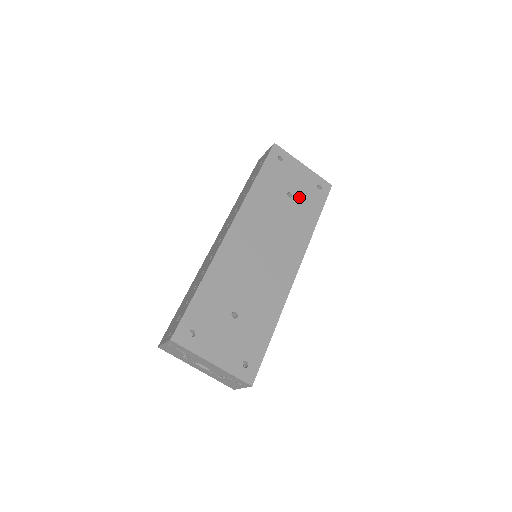
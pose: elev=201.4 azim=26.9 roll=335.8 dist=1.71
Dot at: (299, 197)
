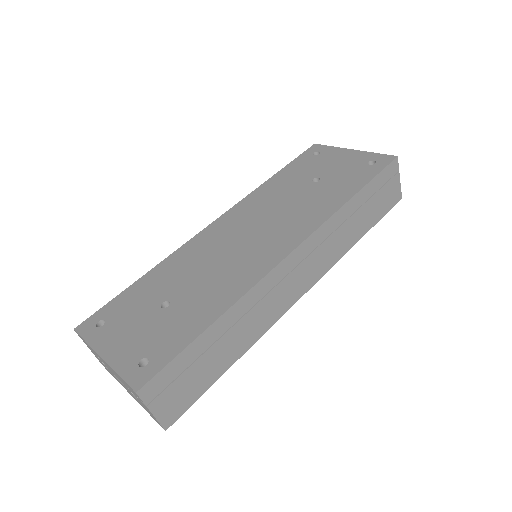
Dot at: (331, 179)
